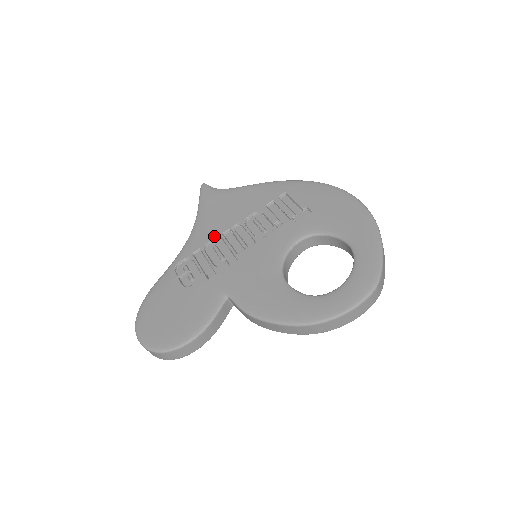
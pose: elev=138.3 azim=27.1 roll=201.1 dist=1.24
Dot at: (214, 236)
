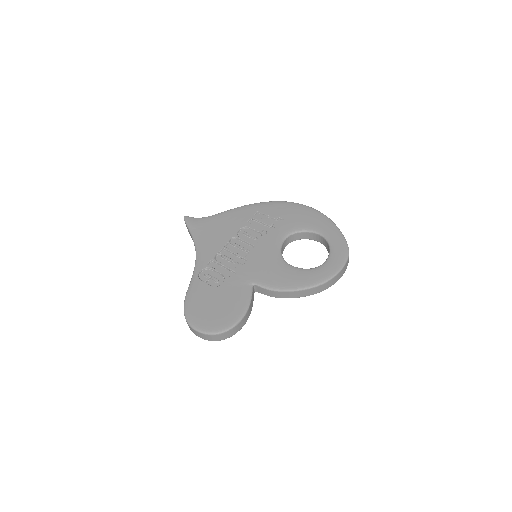
Dot at: (218, 249)
